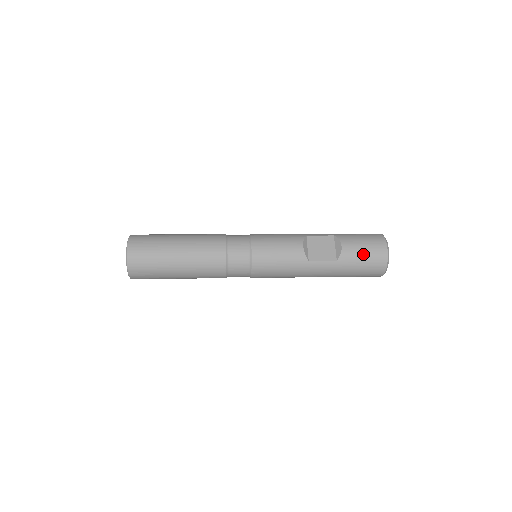
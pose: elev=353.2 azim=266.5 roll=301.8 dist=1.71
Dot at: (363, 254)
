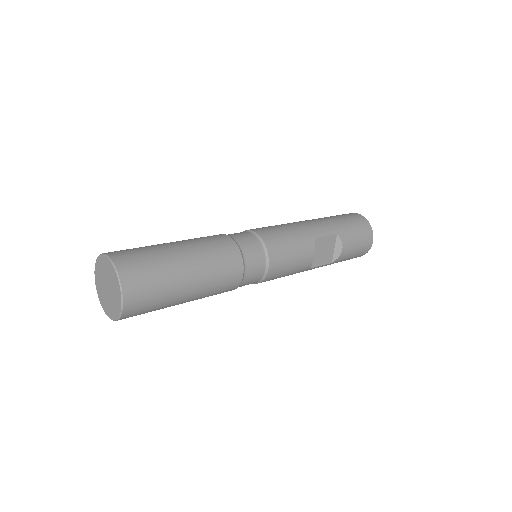
Dot at: (354, 254)
